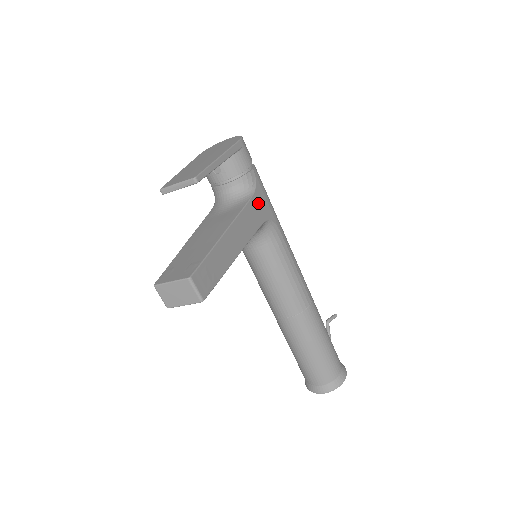
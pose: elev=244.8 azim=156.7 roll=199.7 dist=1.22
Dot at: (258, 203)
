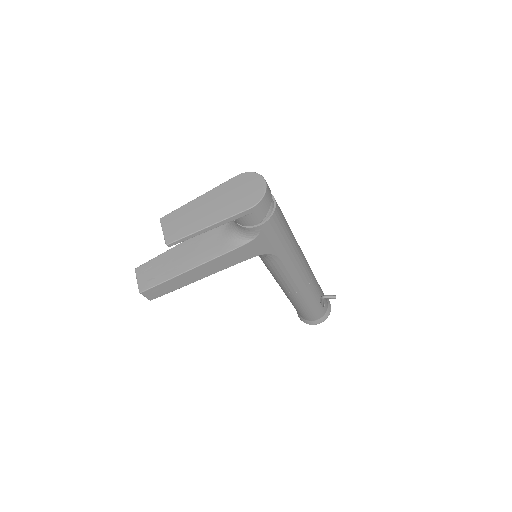
Dot at: (253, 246)
